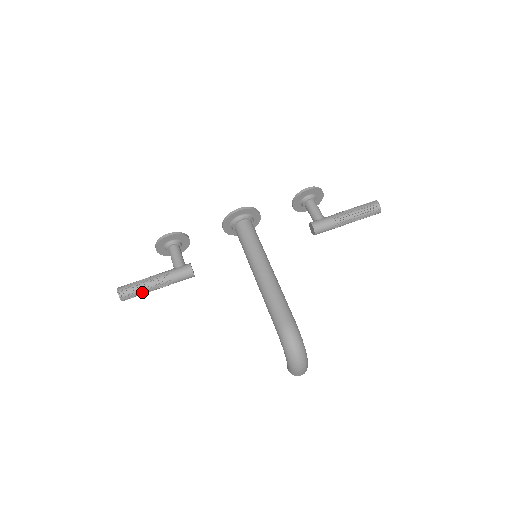
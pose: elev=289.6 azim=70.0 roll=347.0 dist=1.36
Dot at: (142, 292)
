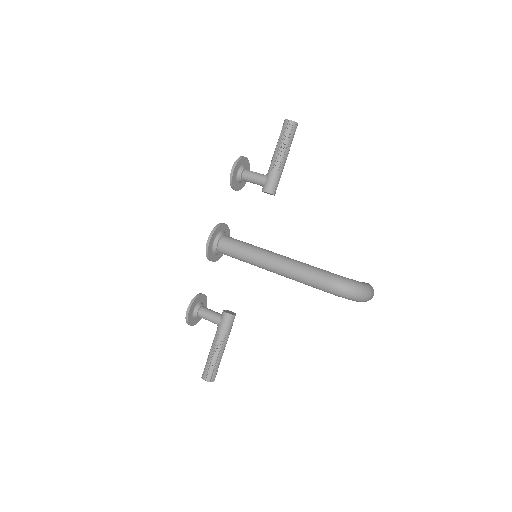
Dot at: (219, 363)
